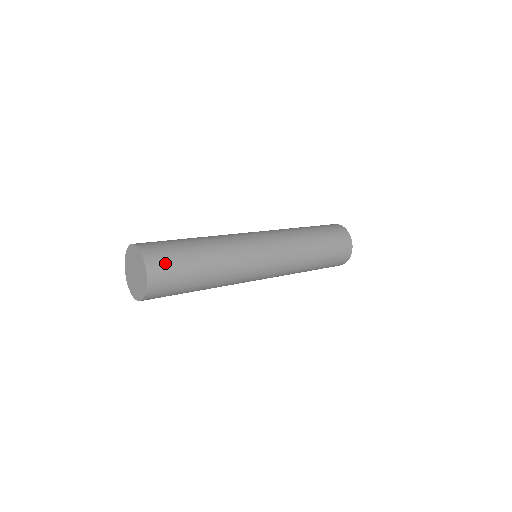
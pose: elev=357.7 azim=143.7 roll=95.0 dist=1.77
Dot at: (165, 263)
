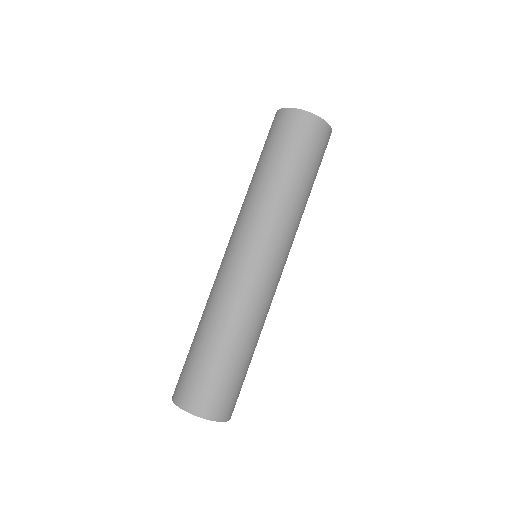
Dot at: (231, 400)
